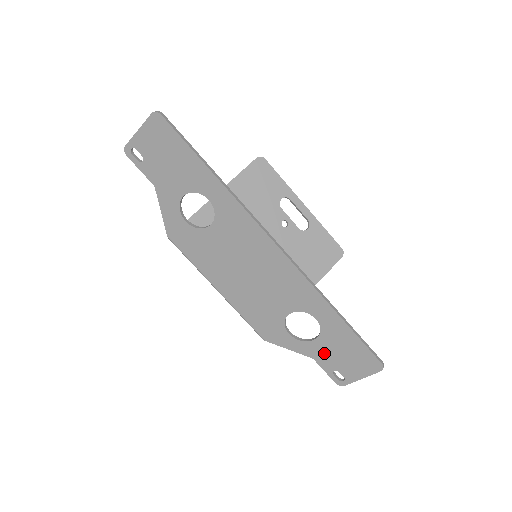
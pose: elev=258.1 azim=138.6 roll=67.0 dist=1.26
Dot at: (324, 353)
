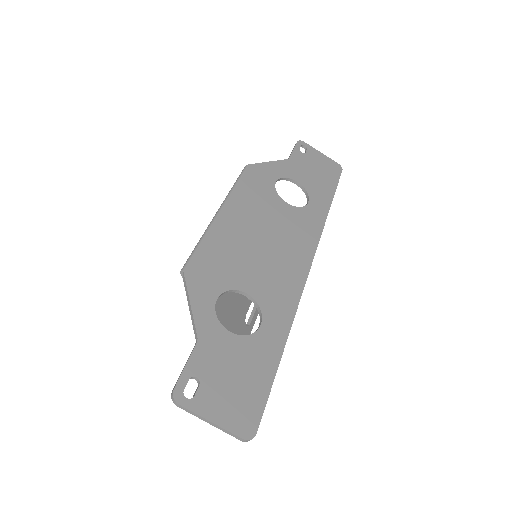
Dot at: (218, 351)
